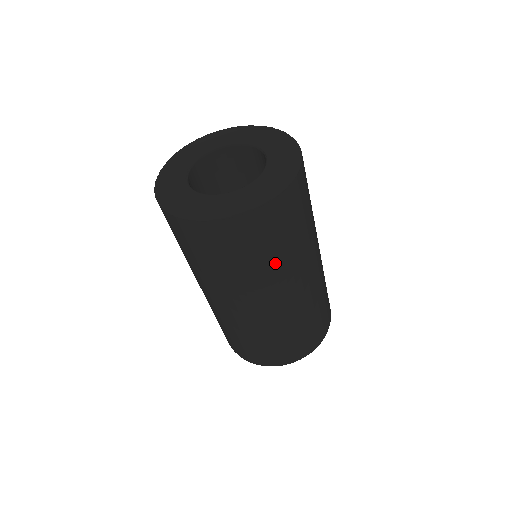
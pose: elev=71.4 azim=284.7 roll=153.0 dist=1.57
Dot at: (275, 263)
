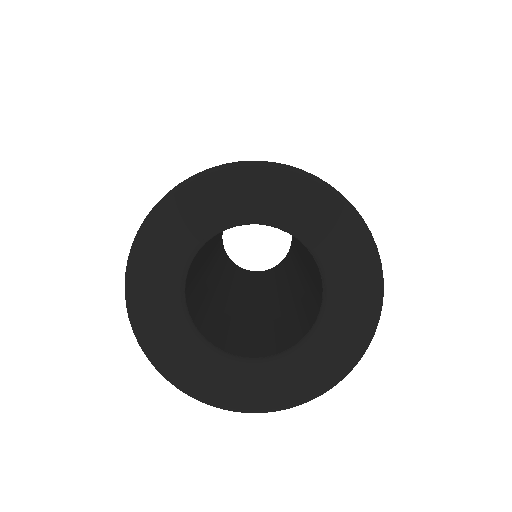
Dot at: occluded
